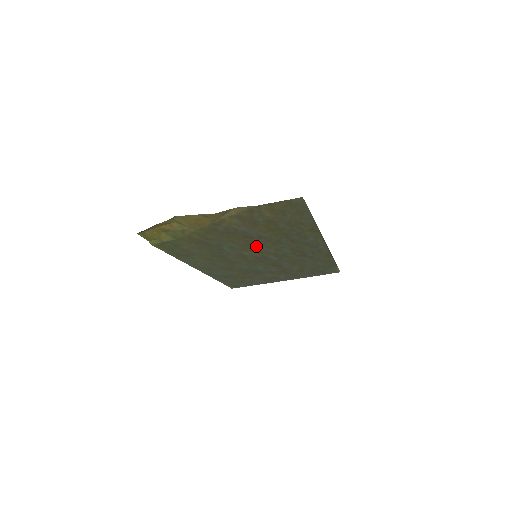
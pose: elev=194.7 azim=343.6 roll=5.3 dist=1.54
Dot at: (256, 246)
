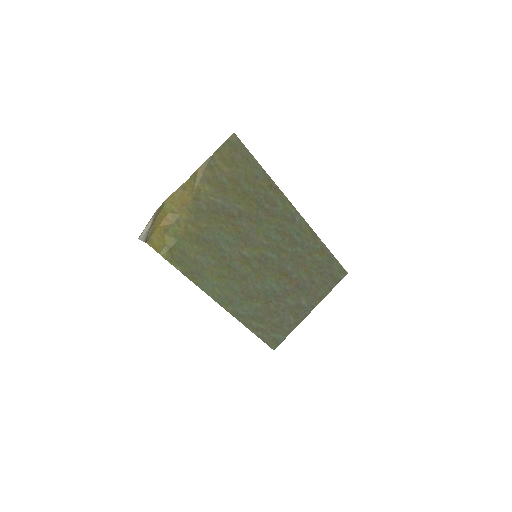
Dot at: (246, 234)
